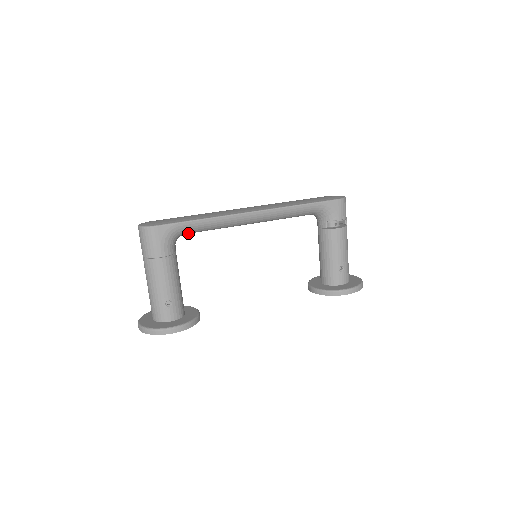
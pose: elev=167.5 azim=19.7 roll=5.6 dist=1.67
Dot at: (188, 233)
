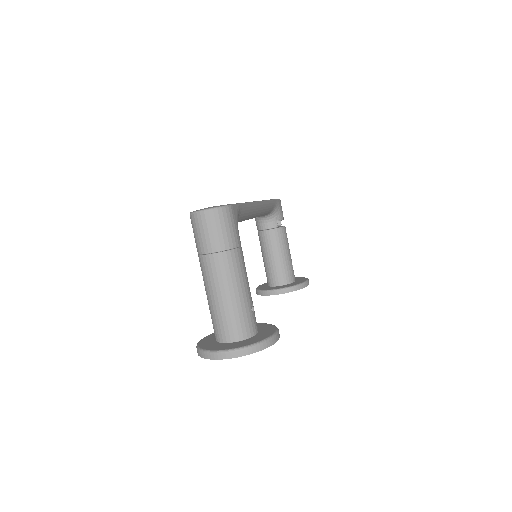
Dot at: occluded
